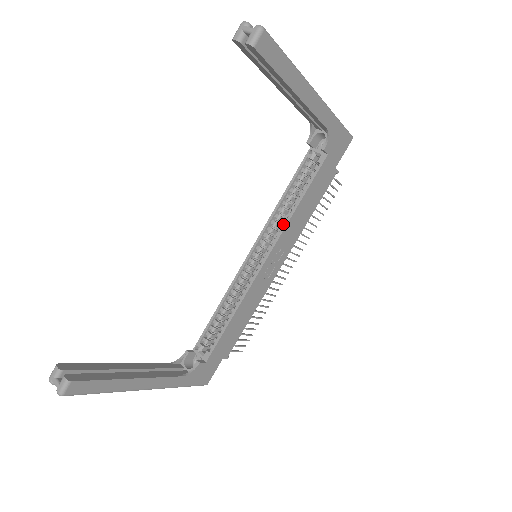
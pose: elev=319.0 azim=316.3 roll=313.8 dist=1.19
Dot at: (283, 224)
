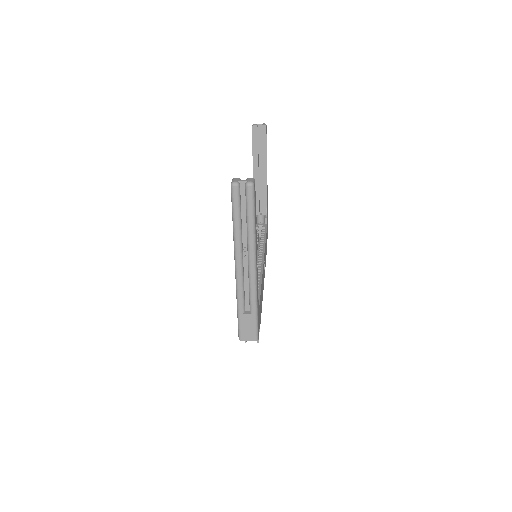
Dot at: occluded
